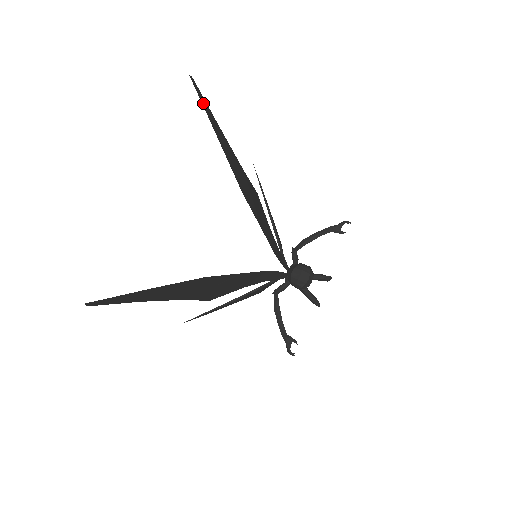
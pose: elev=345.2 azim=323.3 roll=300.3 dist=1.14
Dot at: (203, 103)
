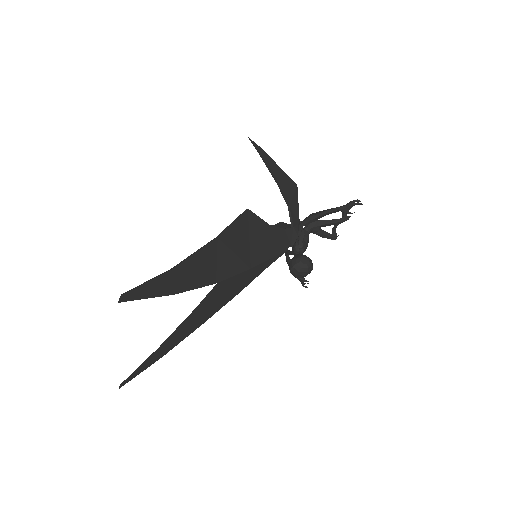
Dot at: (143, 294)
